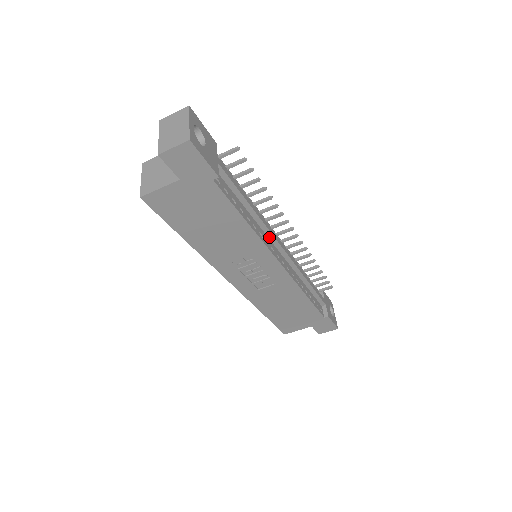
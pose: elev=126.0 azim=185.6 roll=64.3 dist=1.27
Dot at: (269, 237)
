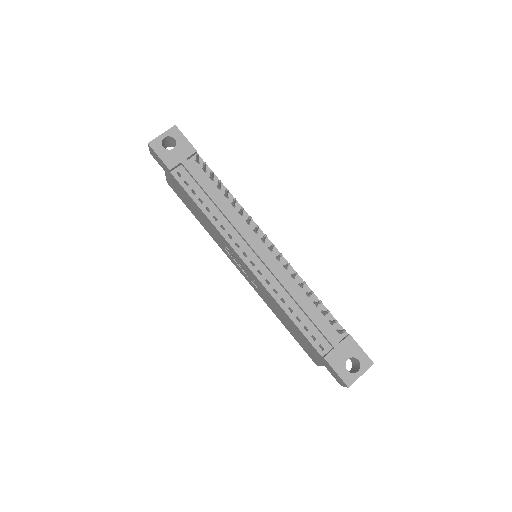
Dot at: (240, 235)
